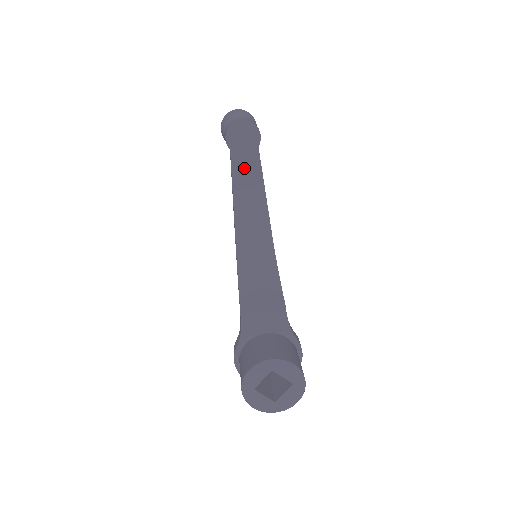
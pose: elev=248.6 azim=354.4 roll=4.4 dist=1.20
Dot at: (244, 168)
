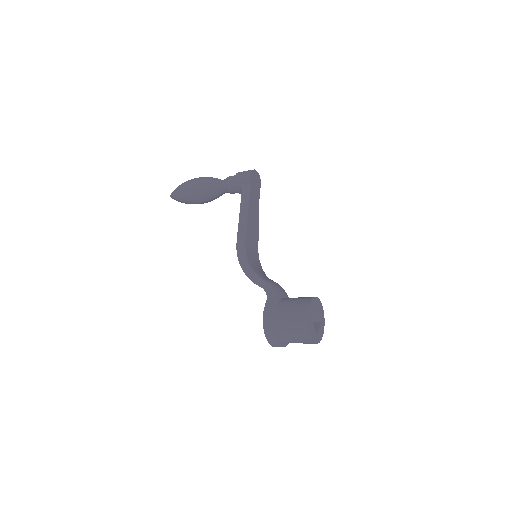
Dot at: (254, 198)
